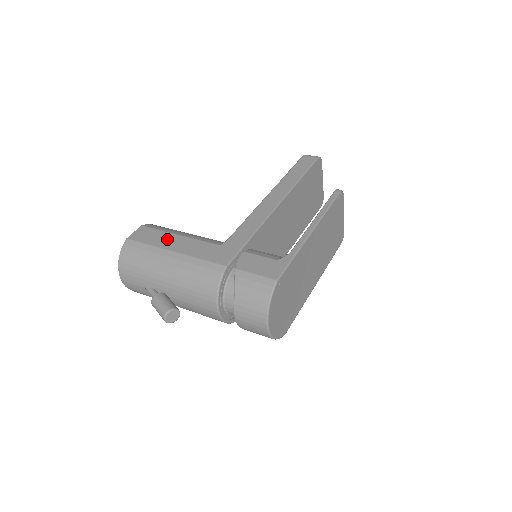
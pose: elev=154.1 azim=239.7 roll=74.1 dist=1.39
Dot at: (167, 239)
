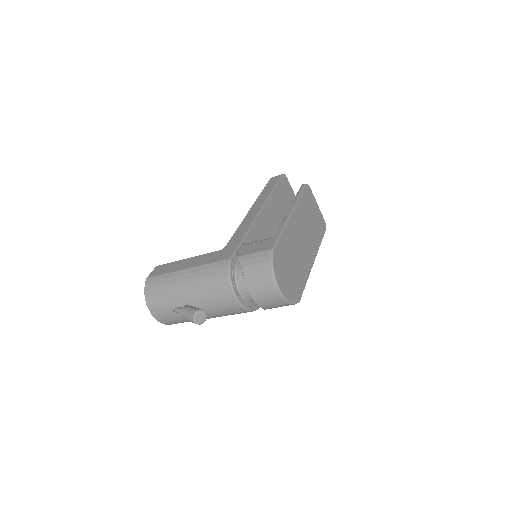
Dot at: (179, 265)
